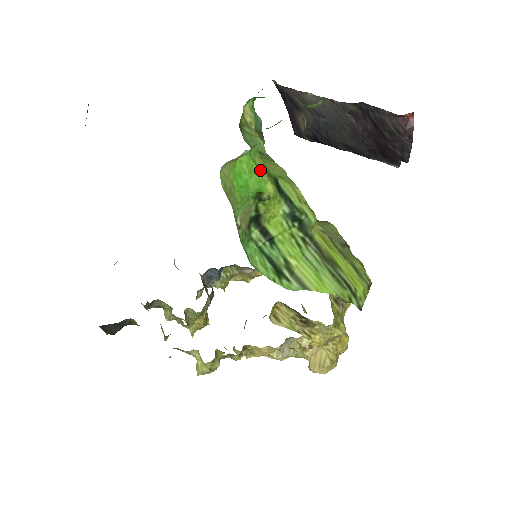
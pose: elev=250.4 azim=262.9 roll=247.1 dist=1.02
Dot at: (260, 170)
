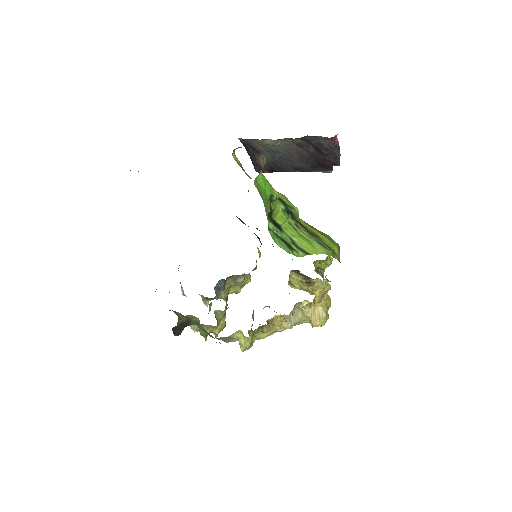
Dot at: (268, 182)
